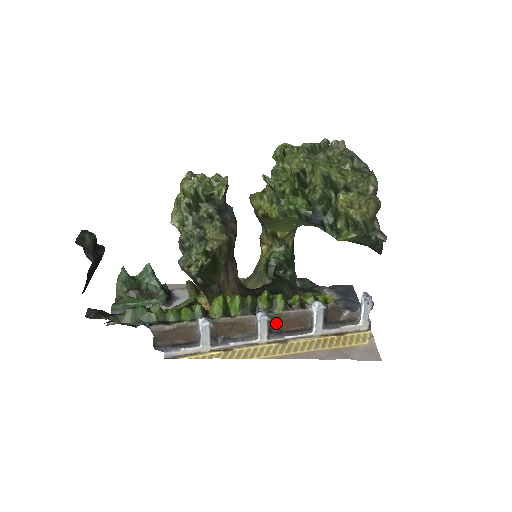
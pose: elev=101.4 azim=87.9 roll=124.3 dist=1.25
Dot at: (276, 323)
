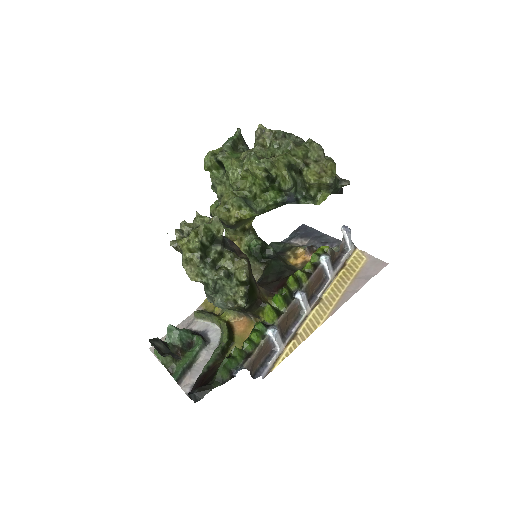
Dot at: (308, 292)
